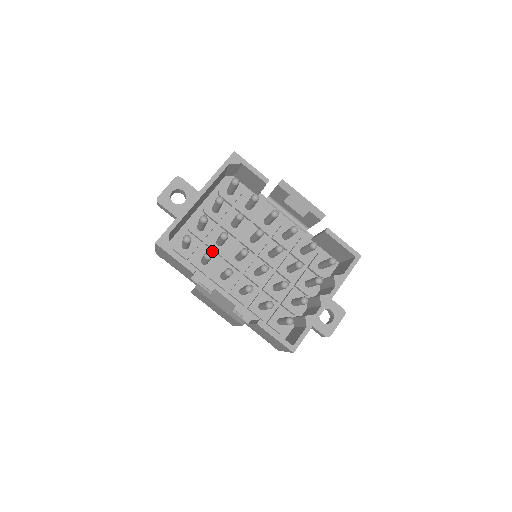
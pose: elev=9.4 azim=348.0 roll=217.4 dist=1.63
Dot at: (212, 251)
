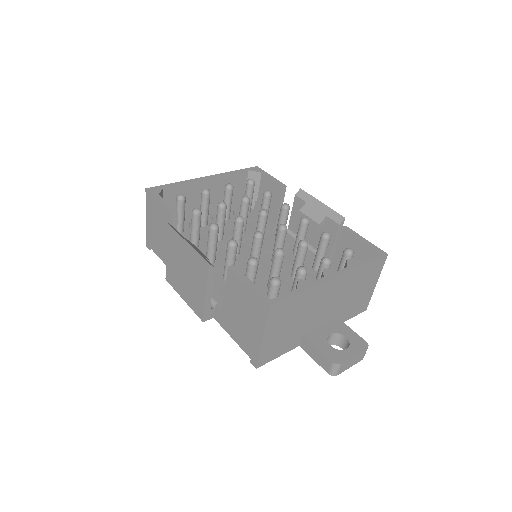
Dot at: occluded
